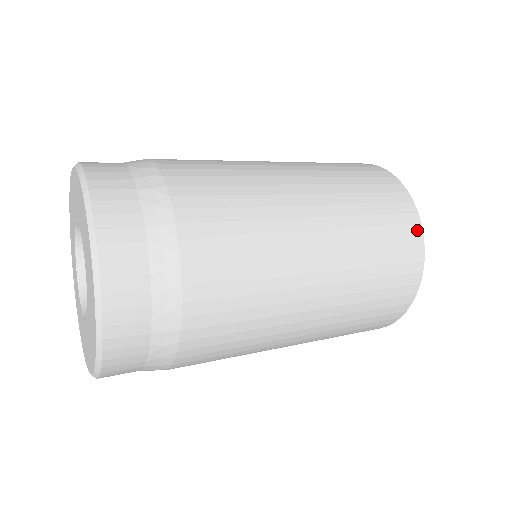
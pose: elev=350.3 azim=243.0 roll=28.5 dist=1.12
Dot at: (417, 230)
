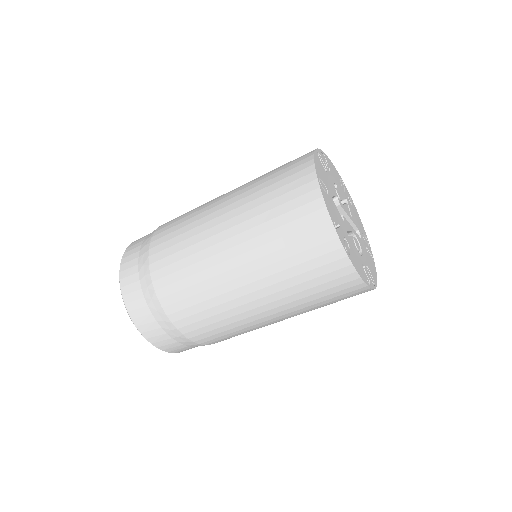
Dot at: (308, 159)
